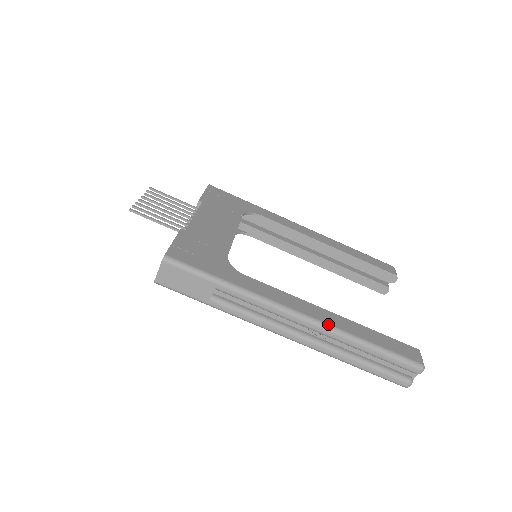
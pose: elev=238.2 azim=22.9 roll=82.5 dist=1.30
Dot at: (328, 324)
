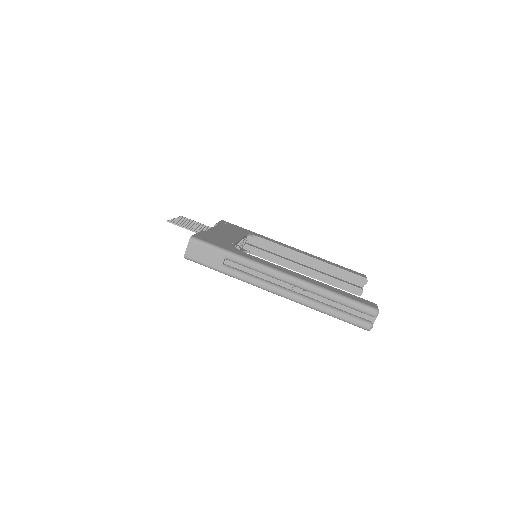
Dot at: (305, 280)
